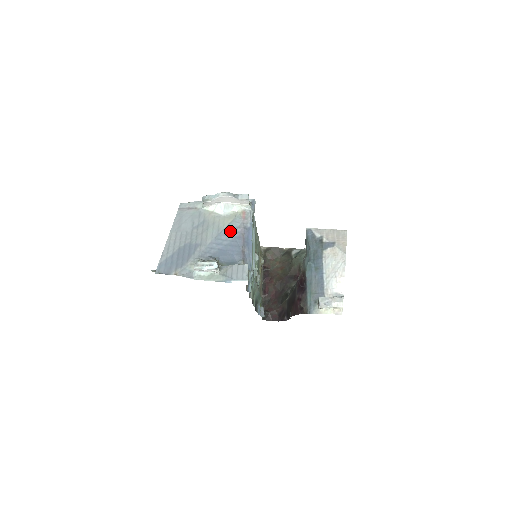
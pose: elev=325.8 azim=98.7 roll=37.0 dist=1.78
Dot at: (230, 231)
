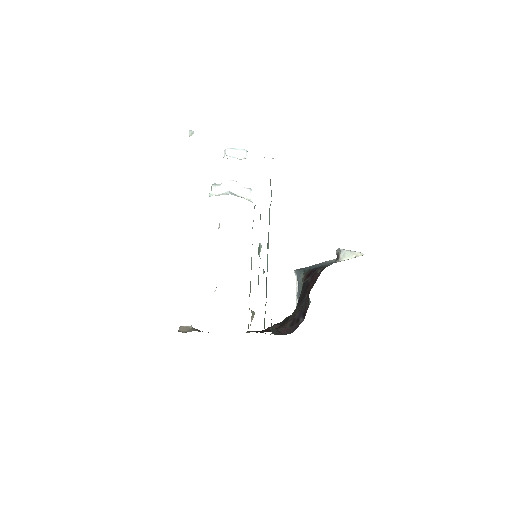
Dot at: occluded
